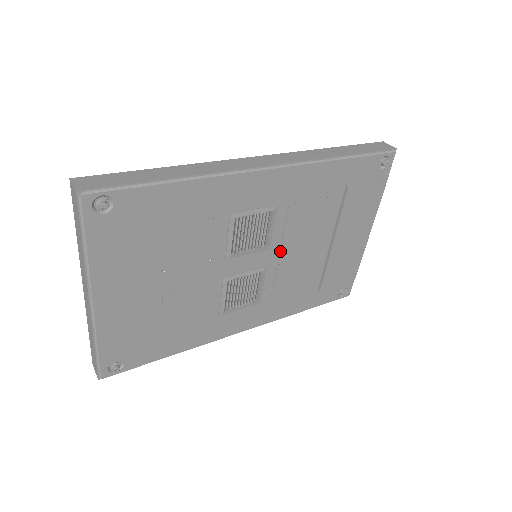
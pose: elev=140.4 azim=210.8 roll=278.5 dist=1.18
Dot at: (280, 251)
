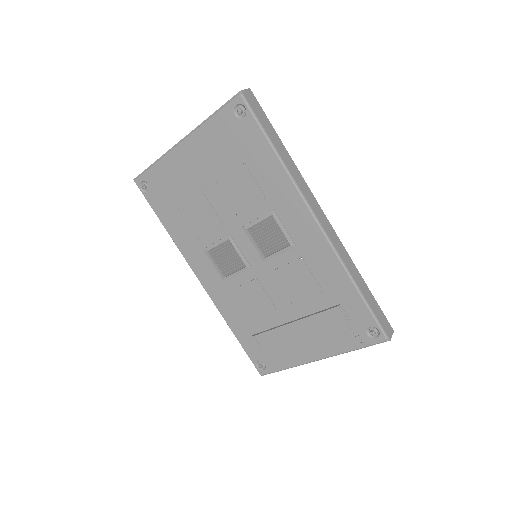
Dot at: (267, 274)
